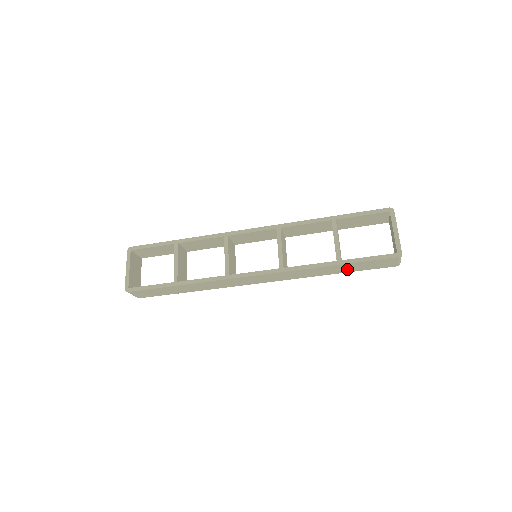
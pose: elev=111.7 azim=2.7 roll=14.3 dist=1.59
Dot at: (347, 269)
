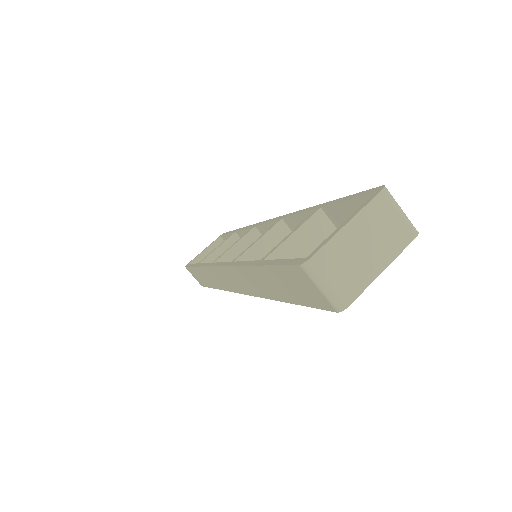
Dot at: (281, 289)
